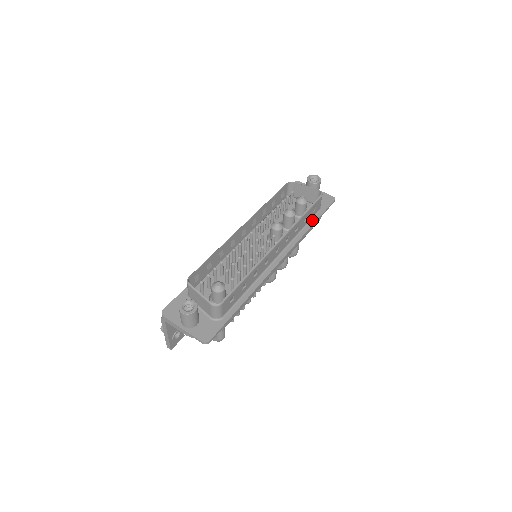
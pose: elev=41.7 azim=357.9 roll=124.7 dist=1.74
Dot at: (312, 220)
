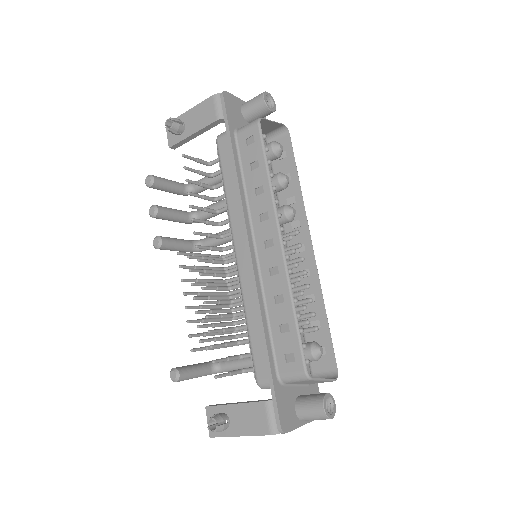
Dot at: (274, 168)
